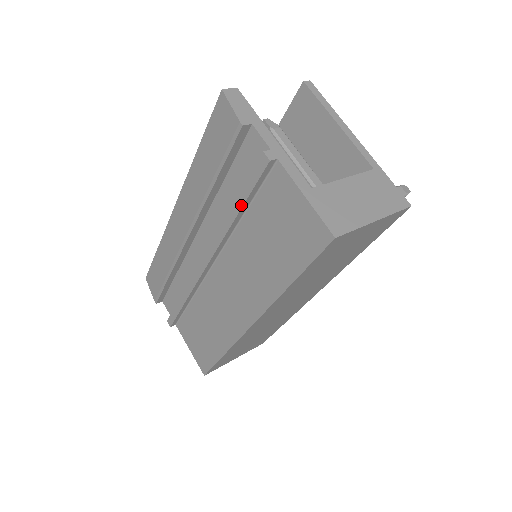
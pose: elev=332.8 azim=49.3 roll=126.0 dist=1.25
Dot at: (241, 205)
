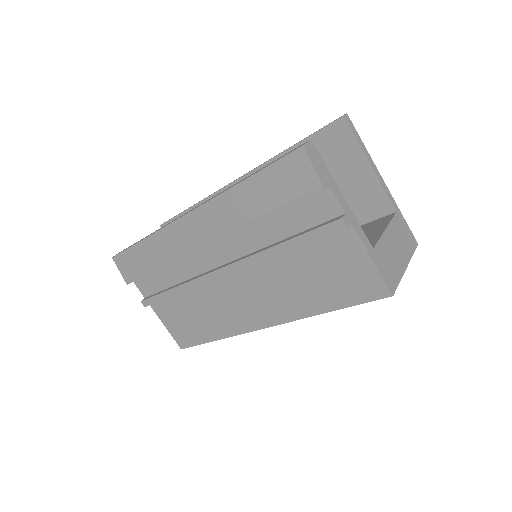
Dot at: (295, 246)
